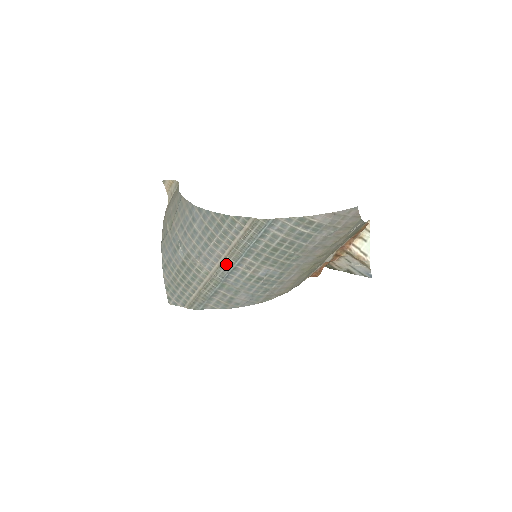
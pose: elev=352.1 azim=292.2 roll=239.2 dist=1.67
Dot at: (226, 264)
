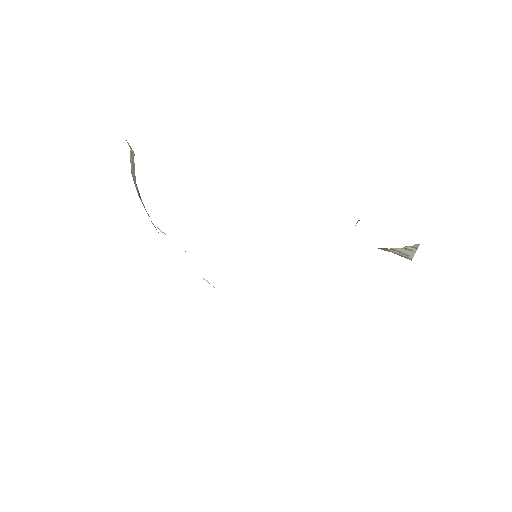
Dot at: occluded
